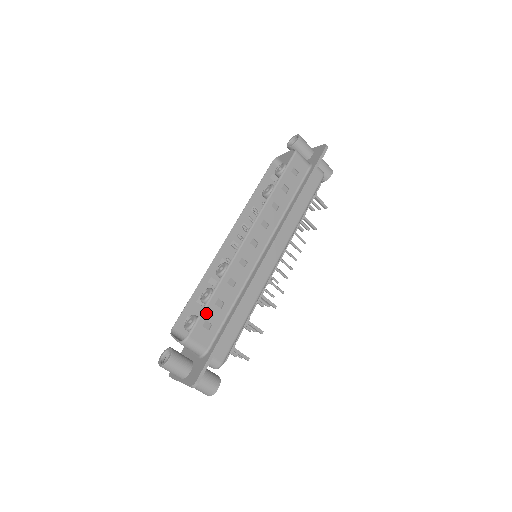
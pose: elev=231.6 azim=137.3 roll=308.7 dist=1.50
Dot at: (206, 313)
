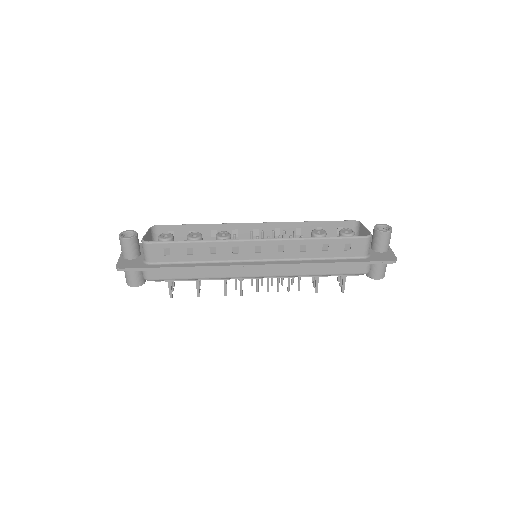
Dot at: (175, 245)
